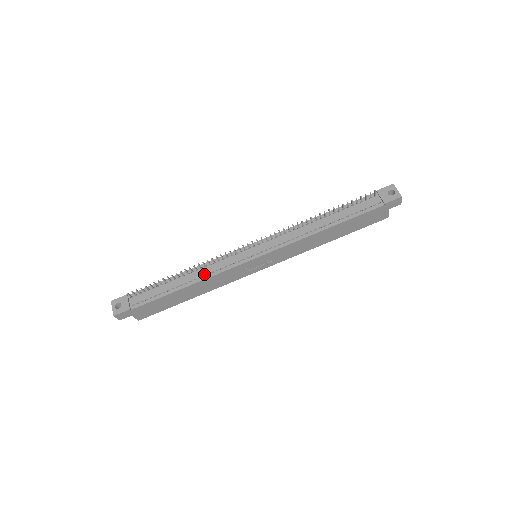
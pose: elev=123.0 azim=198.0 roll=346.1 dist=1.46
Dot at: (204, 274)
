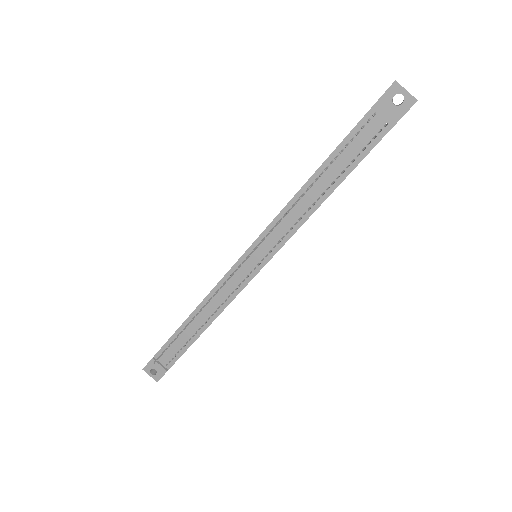
Dot at: (214, 310)
